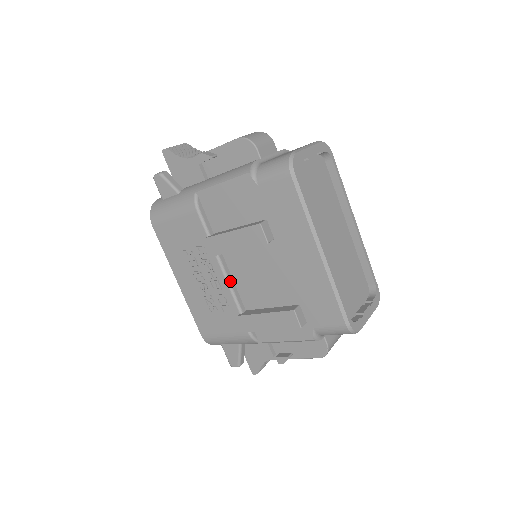
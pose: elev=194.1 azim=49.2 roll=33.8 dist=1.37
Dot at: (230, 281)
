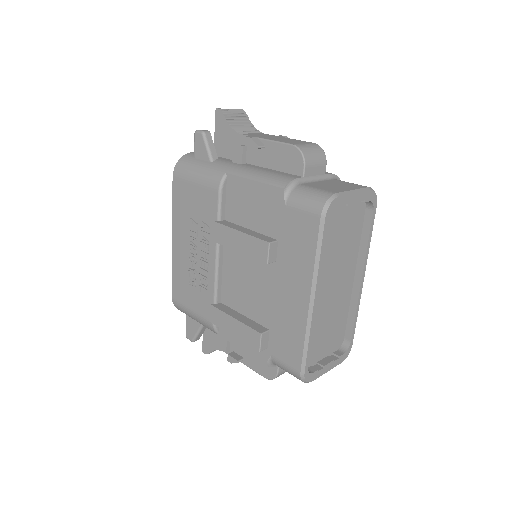
Dot at: (219, 270)
